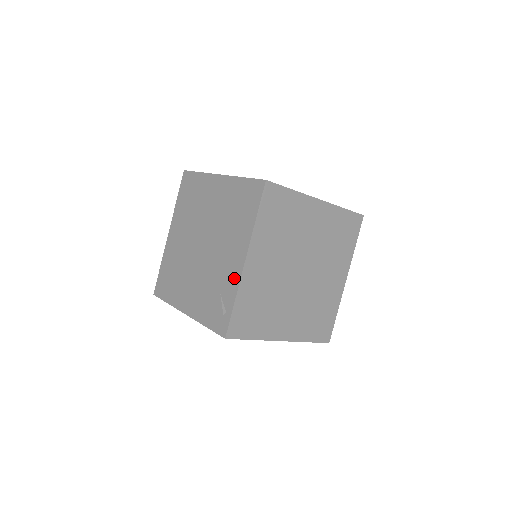
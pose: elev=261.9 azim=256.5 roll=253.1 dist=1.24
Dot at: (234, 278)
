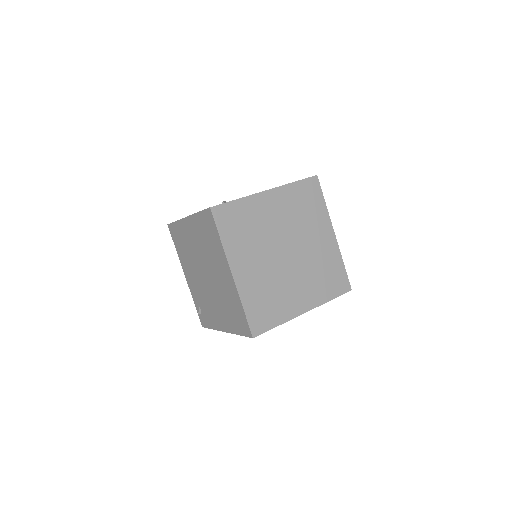
Dot at: occluded
